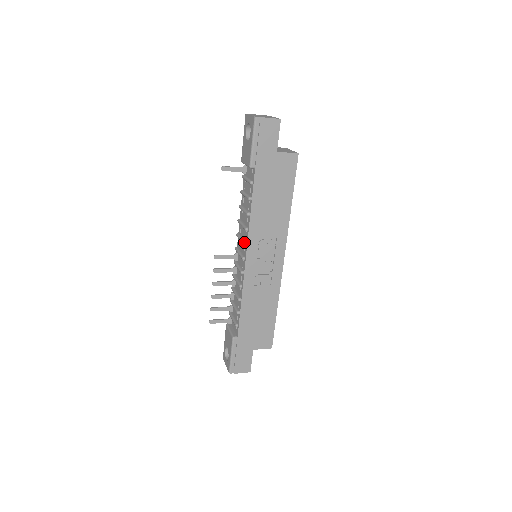
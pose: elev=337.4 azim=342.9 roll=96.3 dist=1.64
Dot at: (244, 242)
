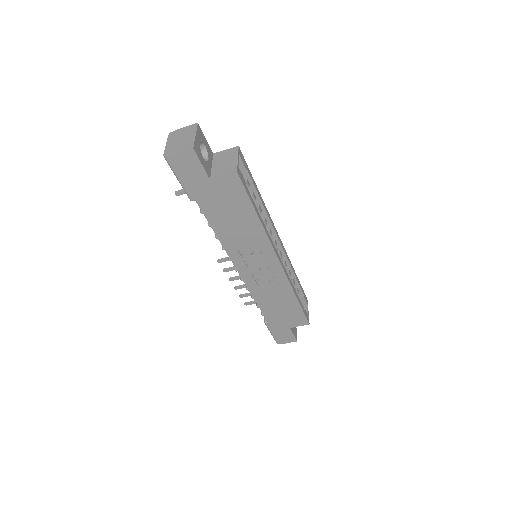
Dot at: (228, 258)
